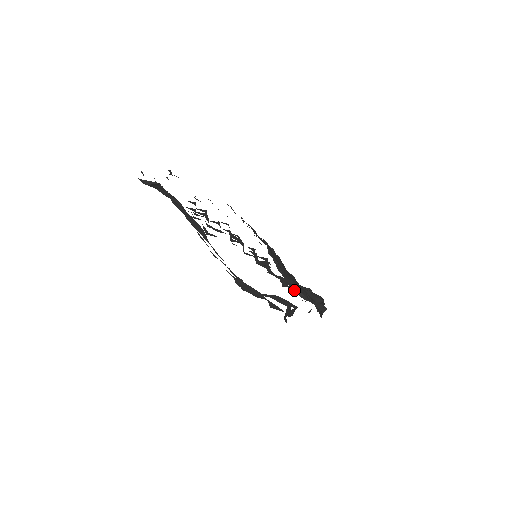
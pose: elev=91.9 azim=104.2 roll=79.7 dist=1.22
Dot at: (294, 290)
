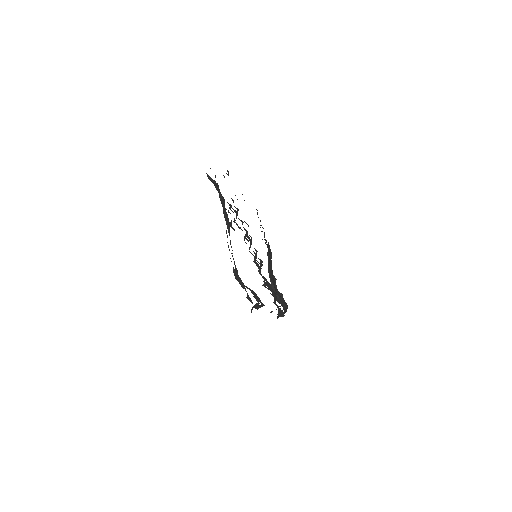
Dot at: occluded
